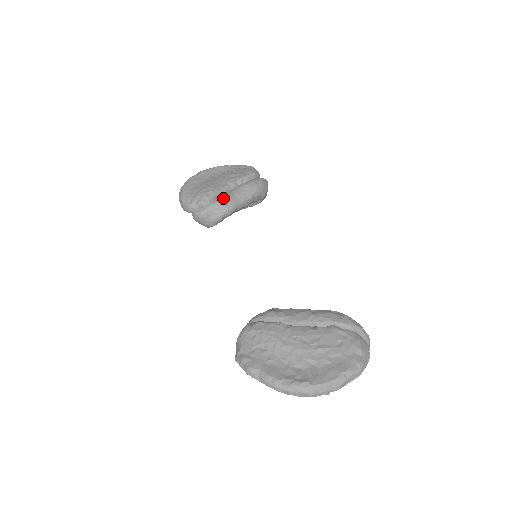
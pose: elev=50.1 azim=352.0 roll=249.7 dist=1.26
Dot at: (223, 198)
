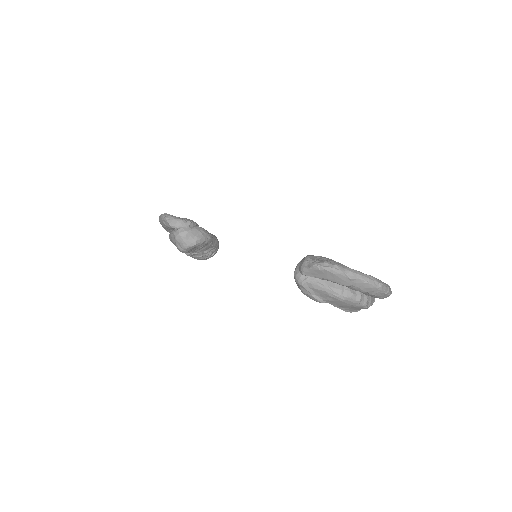
Dot at: occluded
